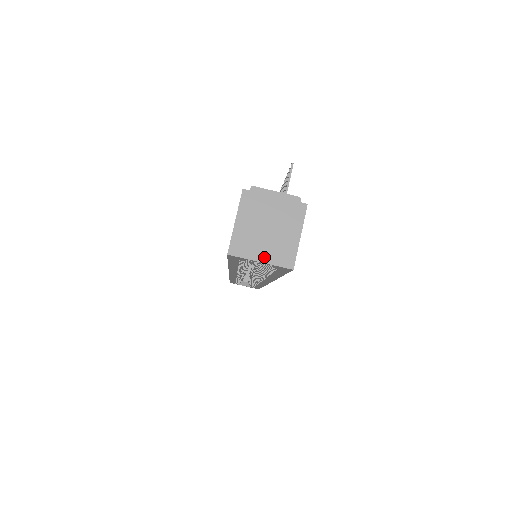
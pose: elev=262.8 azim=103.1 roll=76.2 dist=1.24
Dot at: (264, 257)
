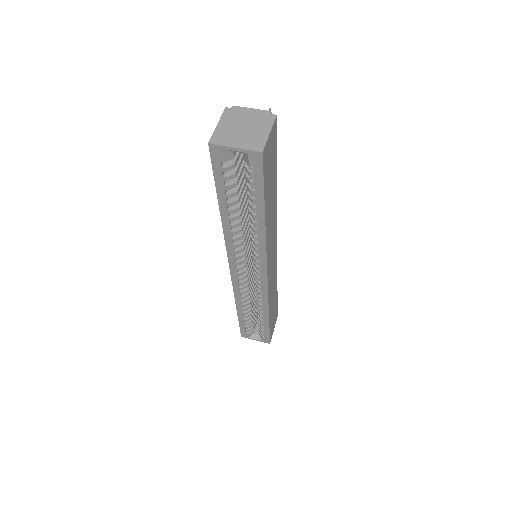
Dot at: (238, 145)
